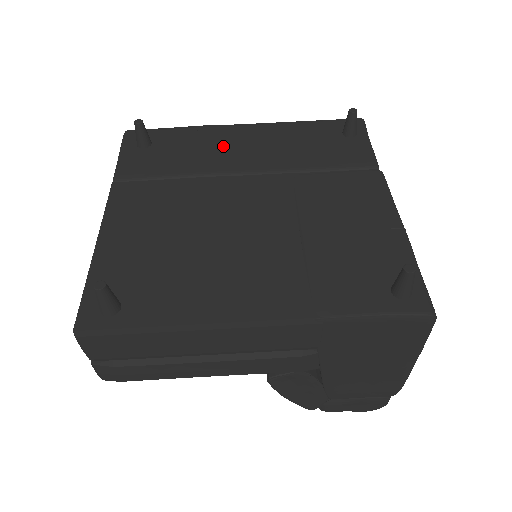
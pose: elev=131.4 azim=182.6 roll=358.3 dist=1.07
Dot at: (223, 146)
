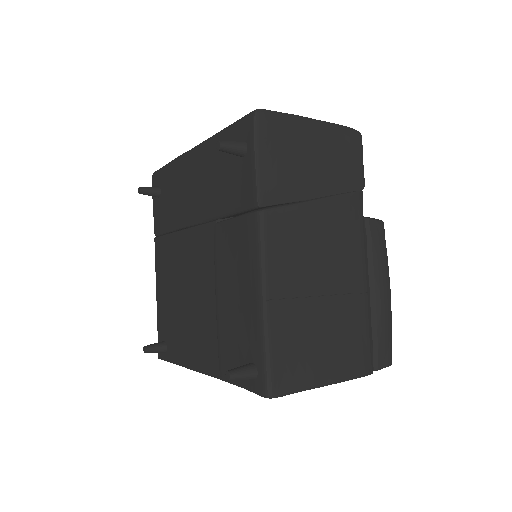
Dot at: (184, 189)
